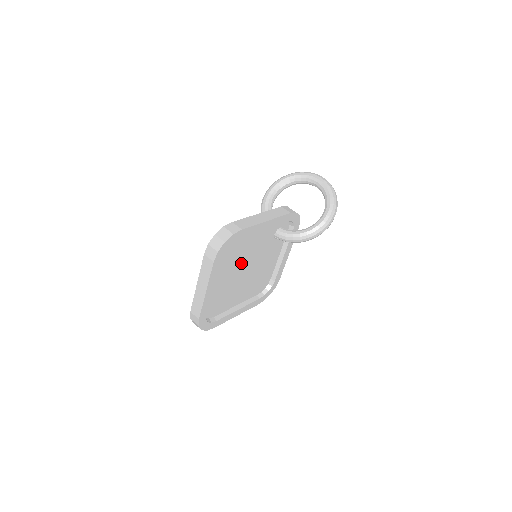
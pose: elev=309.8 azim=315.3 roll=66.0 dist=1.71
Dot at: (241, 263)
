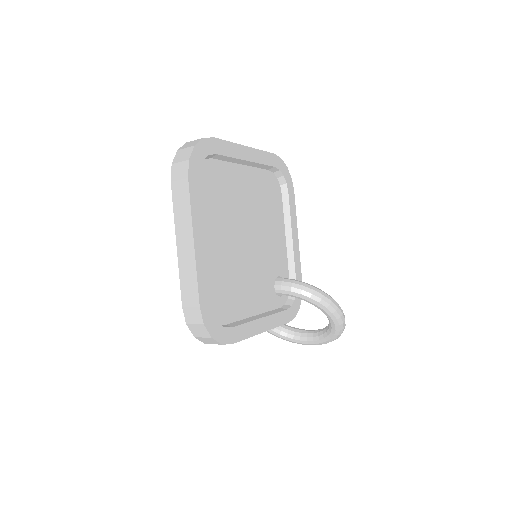
Dot at: (257, 220)
